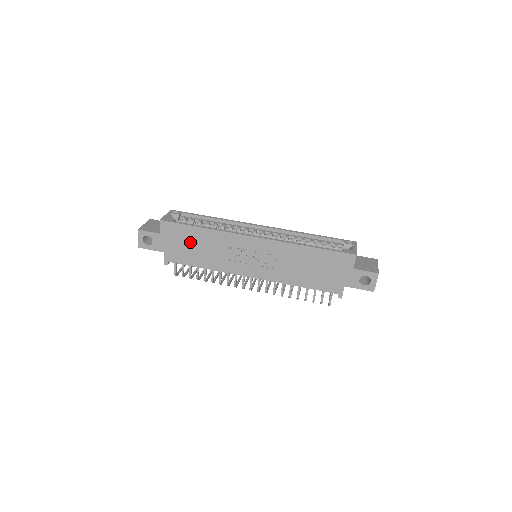
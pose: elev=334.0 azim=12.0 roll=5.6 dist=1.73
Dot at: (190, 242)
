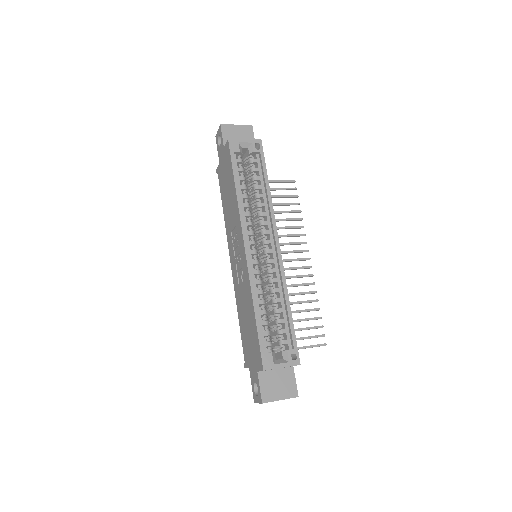
Dot at: (228, 182)
